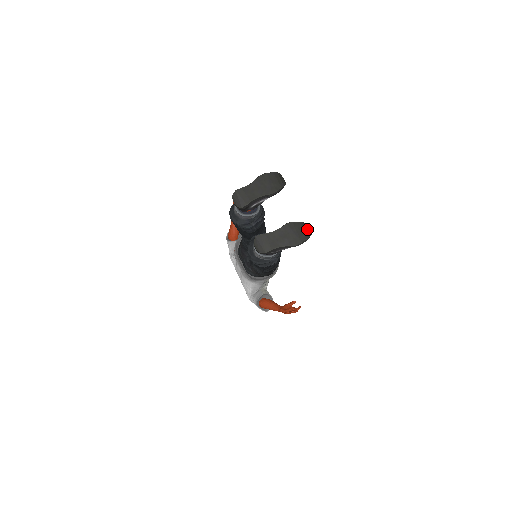
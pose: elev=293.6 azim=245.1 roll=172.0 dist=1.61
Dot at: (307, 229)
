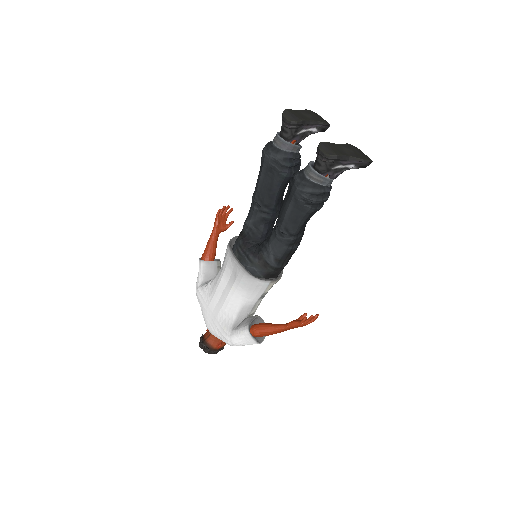
Dot at: (367, 156)
